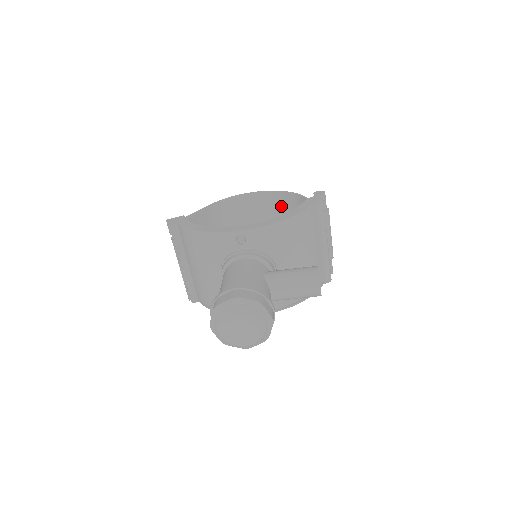
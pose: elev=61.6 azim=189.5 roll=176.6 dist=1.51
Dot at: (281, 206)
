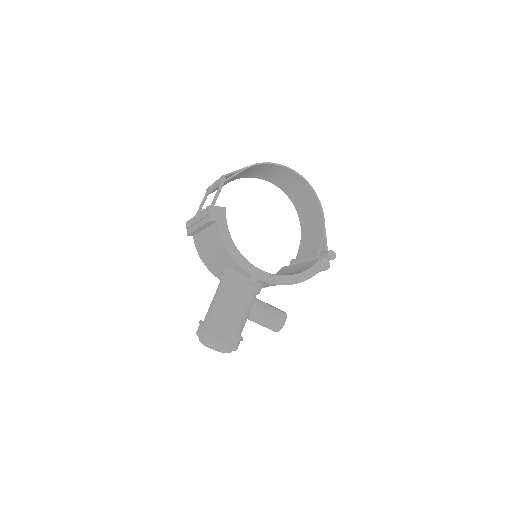
Dot at: (305, 194)
